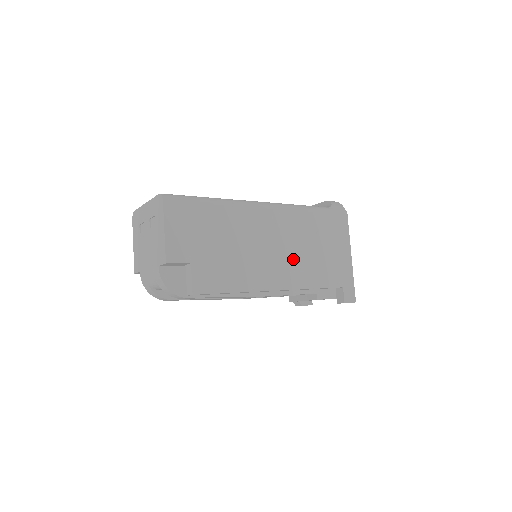
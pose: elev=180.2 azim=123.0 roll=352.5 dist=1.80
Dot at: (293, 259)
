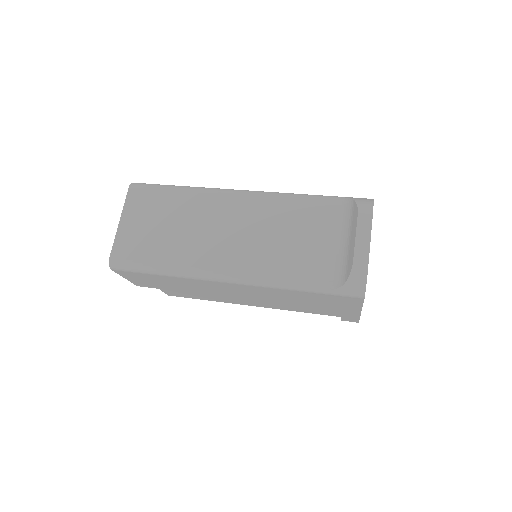
Dot at: (270, 301)
